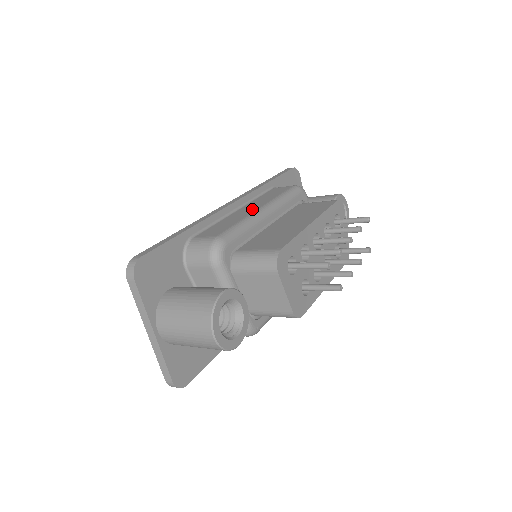
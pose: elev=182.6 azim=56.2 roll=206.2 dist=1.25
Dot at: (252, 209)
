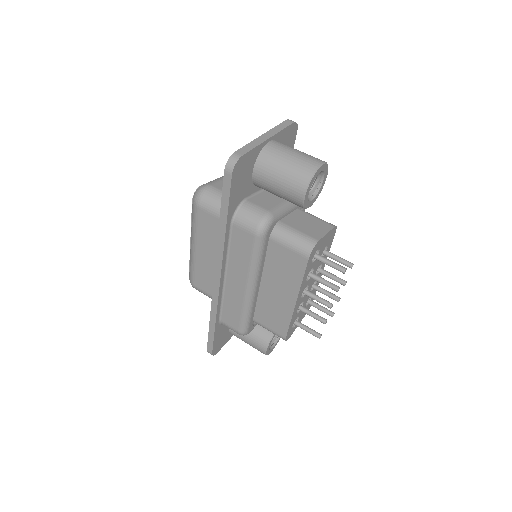
Dot at: (240, 288)
